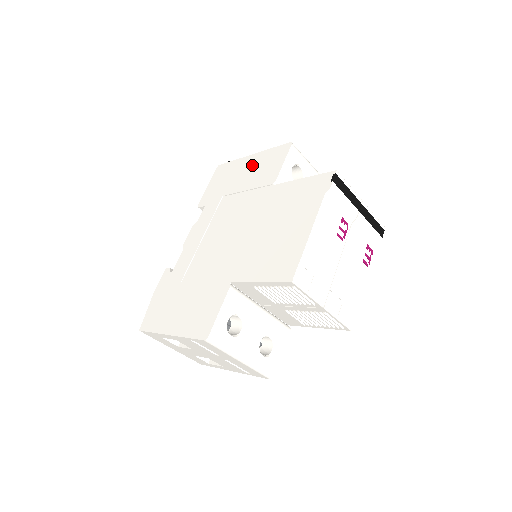
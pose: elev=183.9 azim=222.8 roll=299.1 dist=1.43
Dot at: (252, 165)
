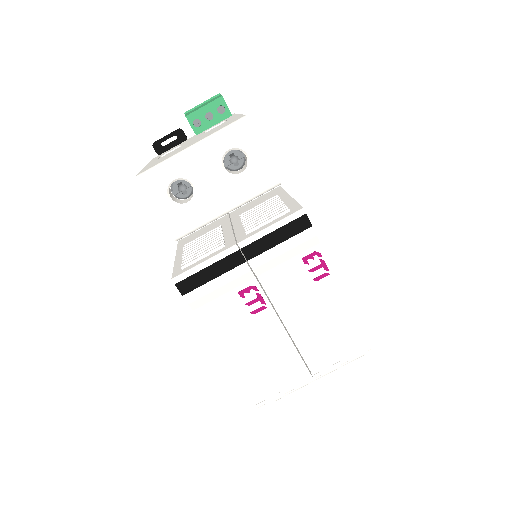
Dot at: occluded
